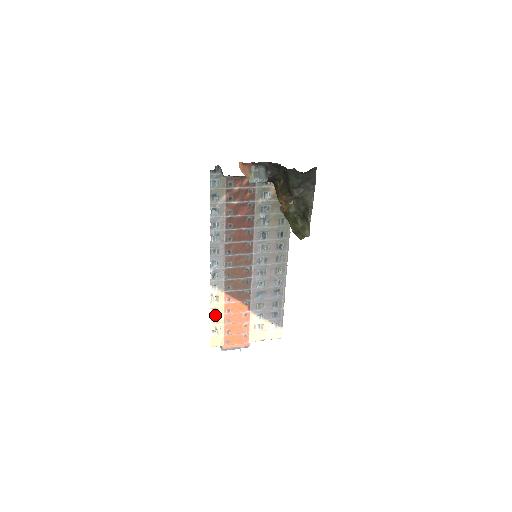
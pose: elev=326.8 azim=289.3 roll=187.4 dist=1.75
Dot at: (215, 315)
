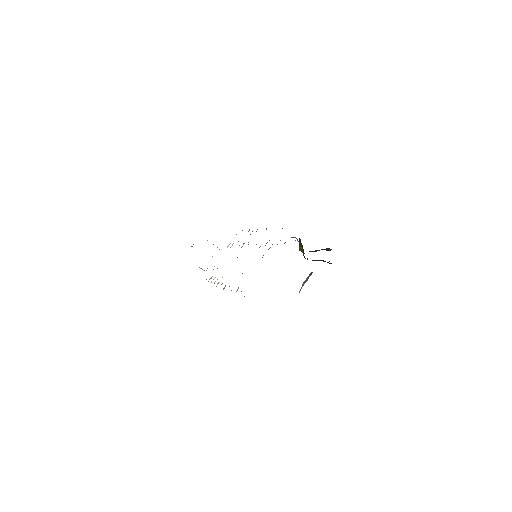
Dot at: occluded
